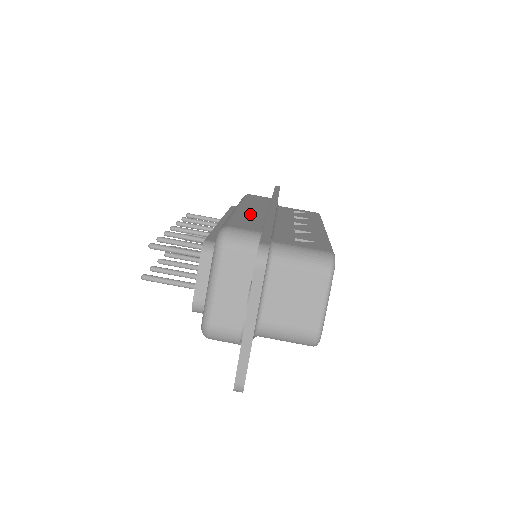
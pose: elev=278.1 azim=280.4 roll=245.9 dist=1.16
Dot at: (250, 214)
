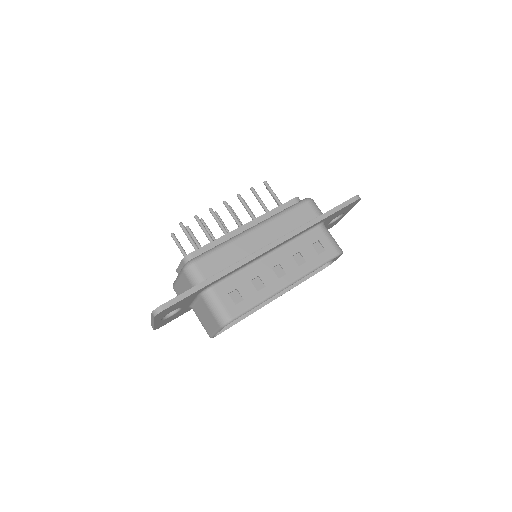
Dot at: (241, 247)
